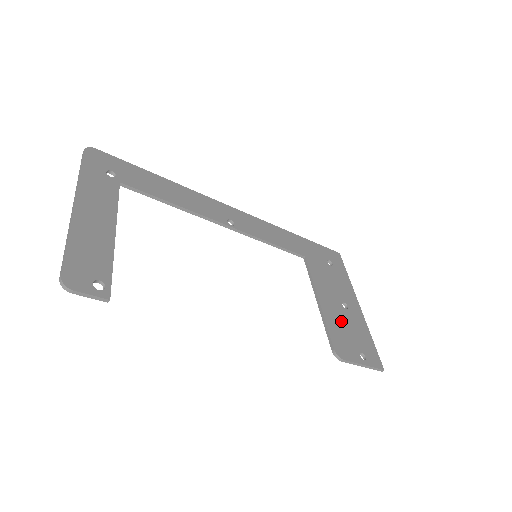
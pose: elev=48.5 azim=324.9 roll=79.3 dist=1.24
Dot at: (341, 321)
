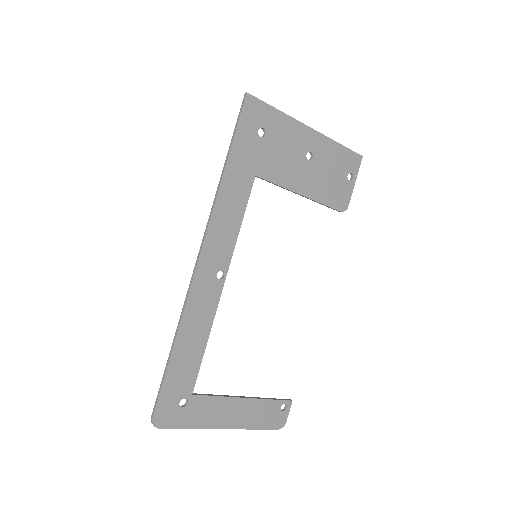
Dot at: (322, 179)
